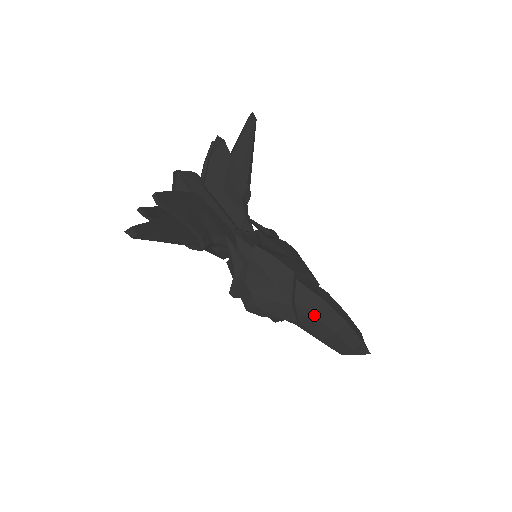
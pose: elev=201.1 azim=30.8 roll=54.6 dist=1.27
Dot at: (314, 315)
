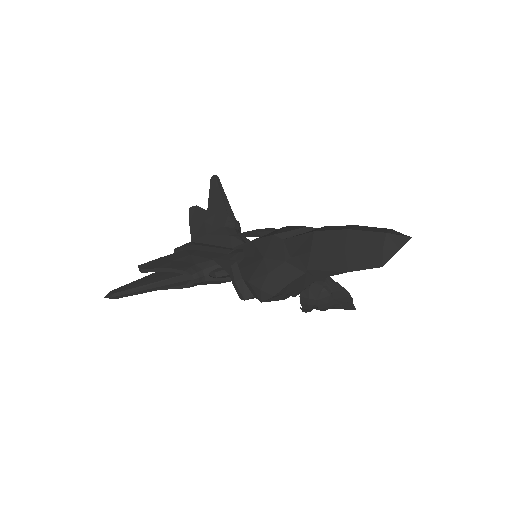
Dot at: (311, 252)
